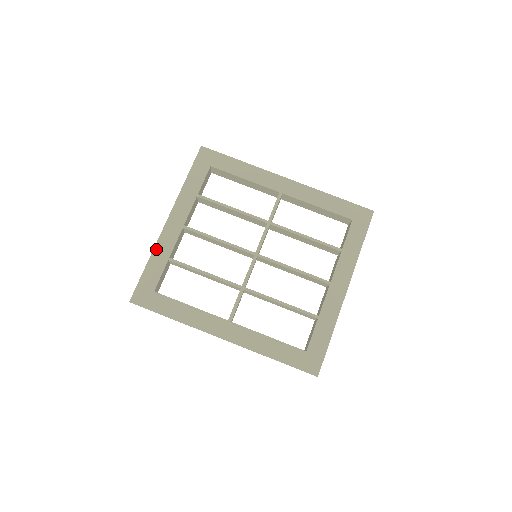
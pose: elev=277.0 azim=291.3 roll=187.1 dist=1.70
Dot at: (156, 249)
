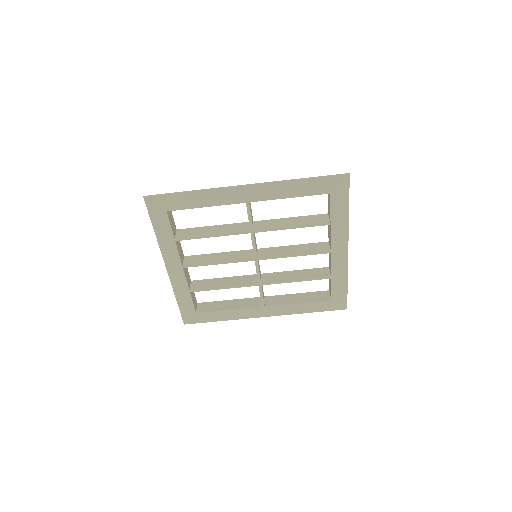
Dot at: (175, 289)
